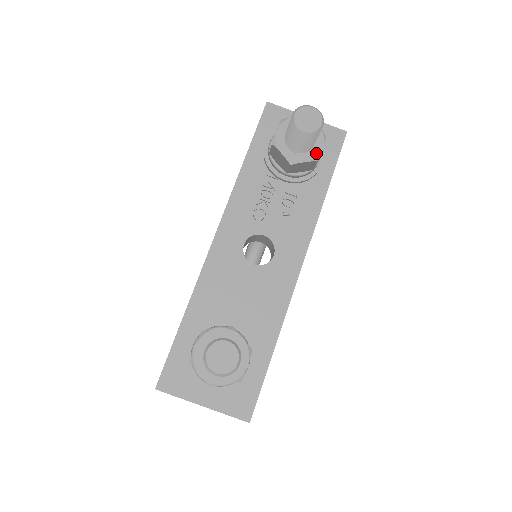
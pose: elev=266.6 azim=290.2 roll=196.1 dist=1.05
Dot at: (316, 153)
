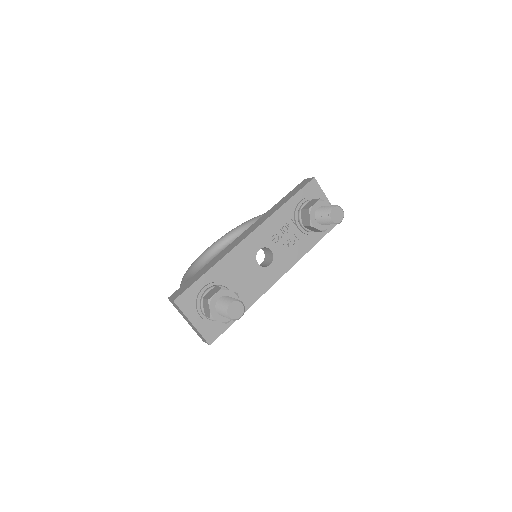
Dot at: (325, 228)
